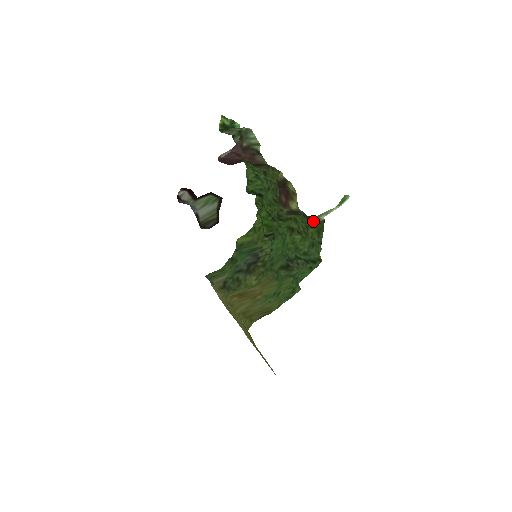
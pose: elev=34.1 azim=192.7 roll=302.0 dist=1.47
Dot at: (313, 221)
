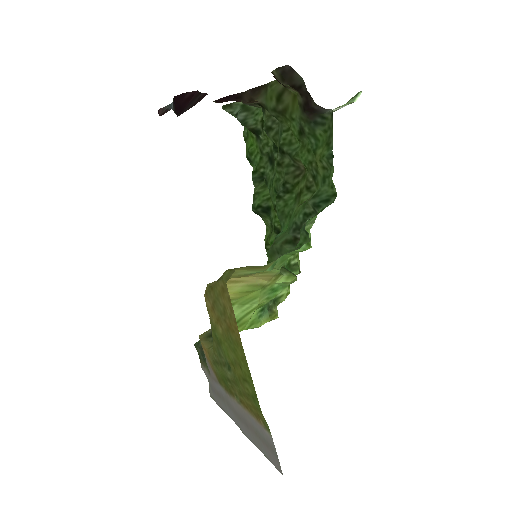
Dot at: (317, 106)
